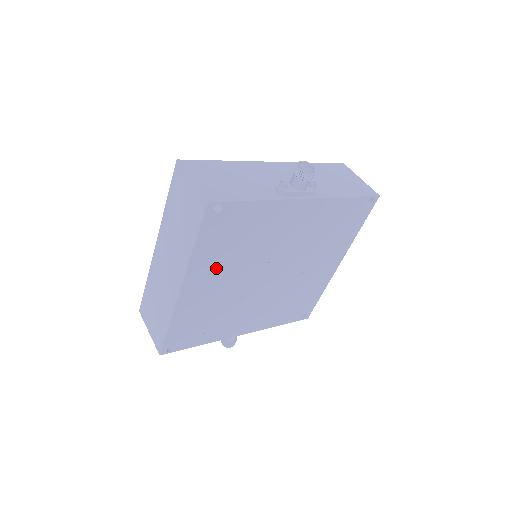
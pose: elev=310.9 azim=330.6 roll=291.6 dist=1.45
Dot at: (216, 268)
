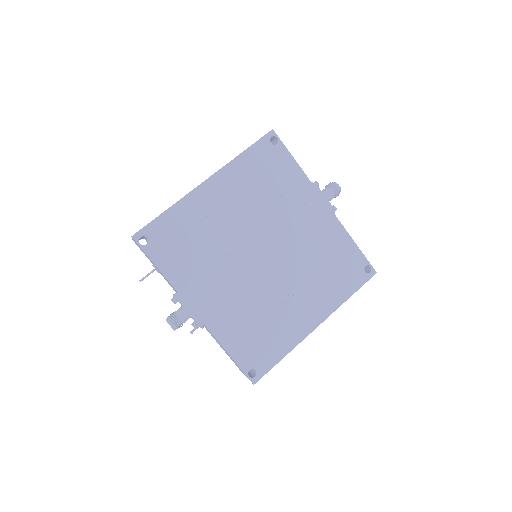
Dot at: (238, 192)
